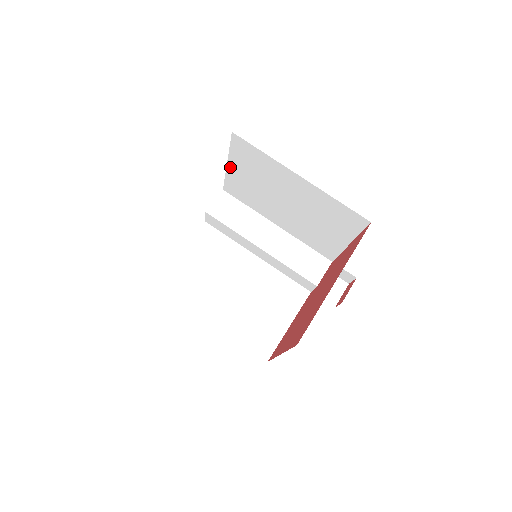
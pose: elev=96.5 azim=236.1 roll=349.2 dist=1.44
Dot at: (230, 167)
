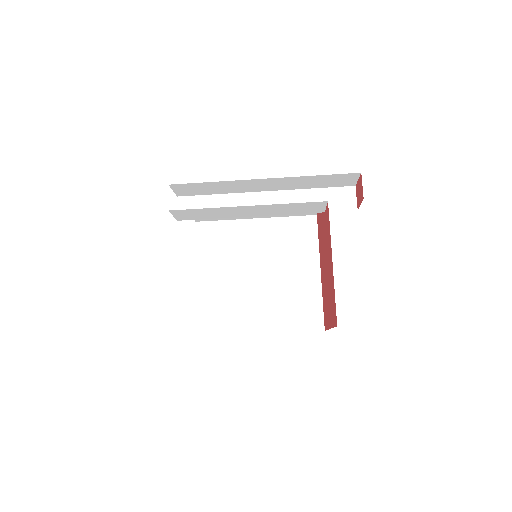
Dot at: occluded
